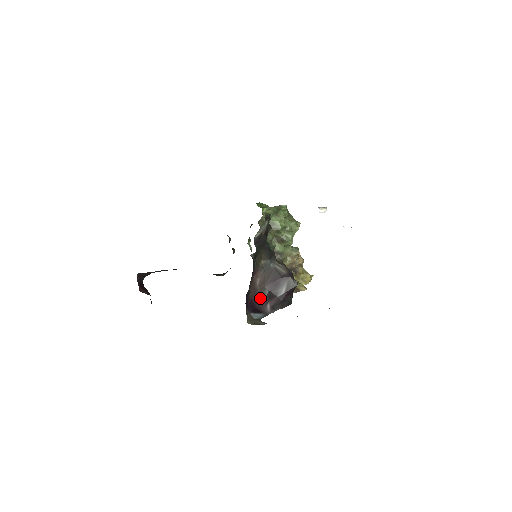
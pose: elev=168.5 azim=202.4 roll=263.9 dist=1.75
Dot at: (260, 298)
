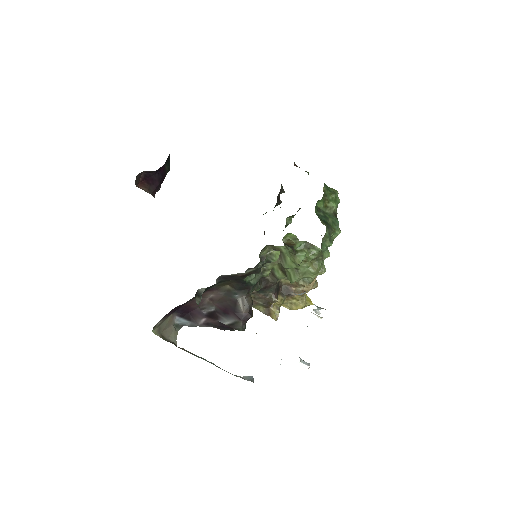
Dot at: (201, 309)
